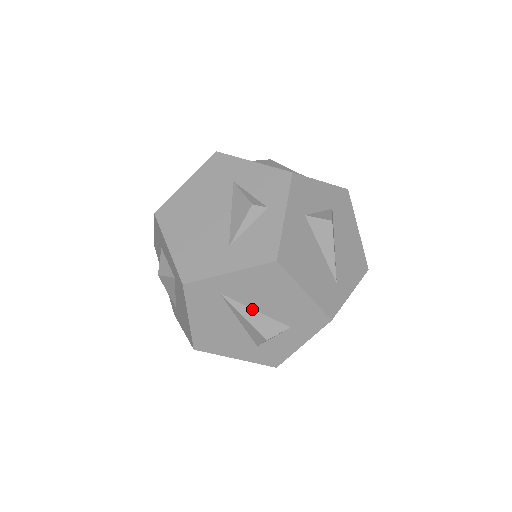
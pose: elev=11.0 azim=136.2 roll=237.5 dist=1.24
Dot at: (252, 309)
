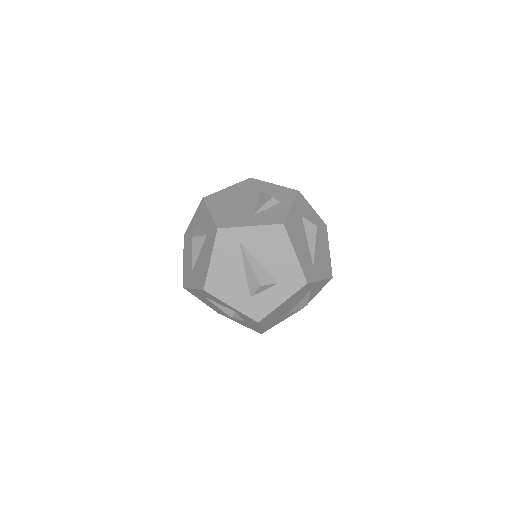
Dot at: (257, 260)
